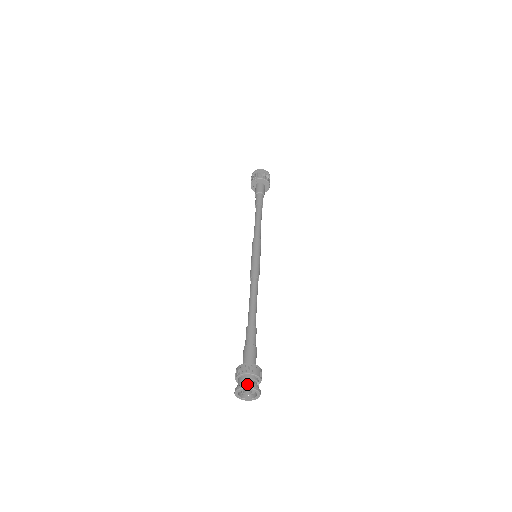
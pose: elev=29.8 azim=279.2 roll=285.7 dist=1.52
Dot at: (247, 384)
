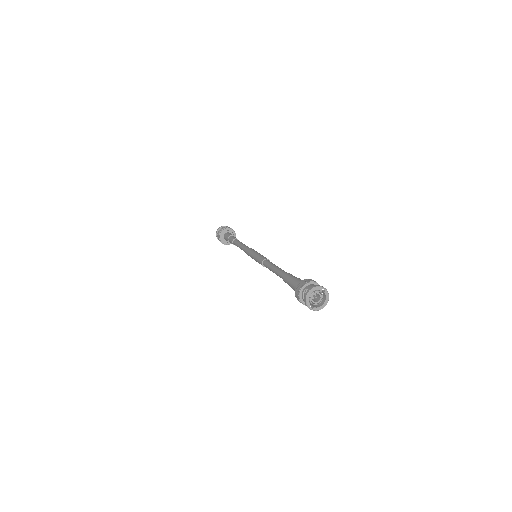
Dot at: (324, 288)
